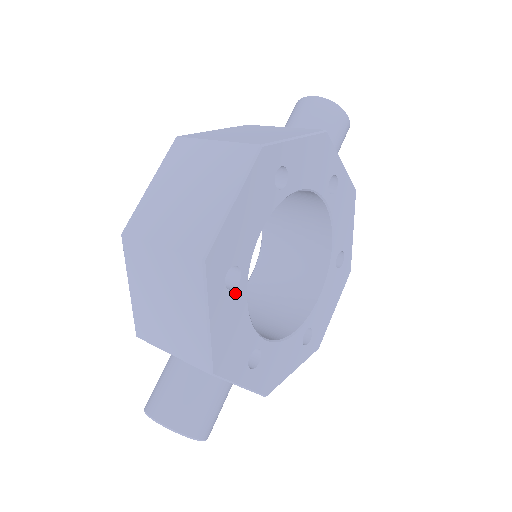
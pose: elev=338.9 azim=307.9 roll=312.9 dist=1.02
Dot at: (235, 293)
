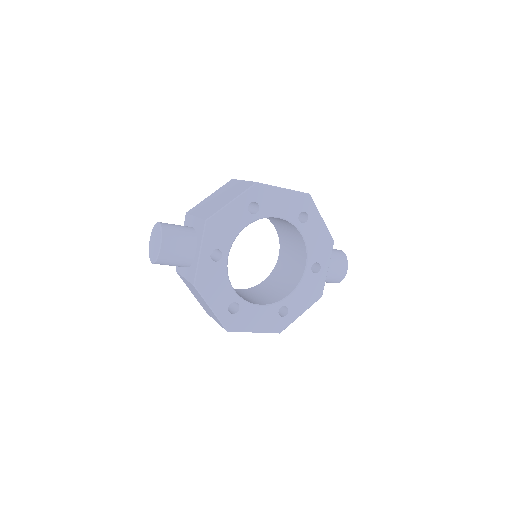
Dot at: (247, 214)
